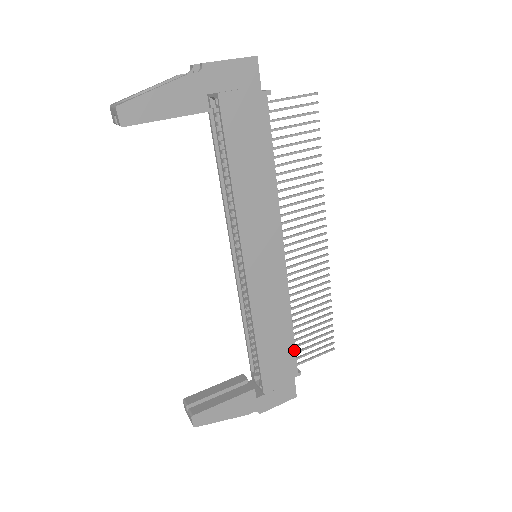
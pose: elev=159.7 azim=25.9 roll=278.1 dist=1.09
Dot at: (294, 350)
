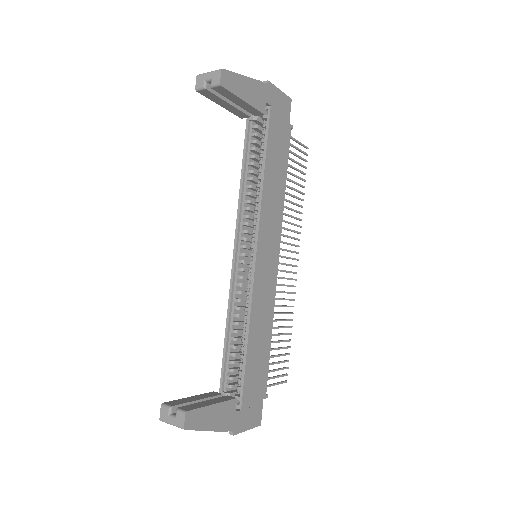
Dot at: (268, 365)
